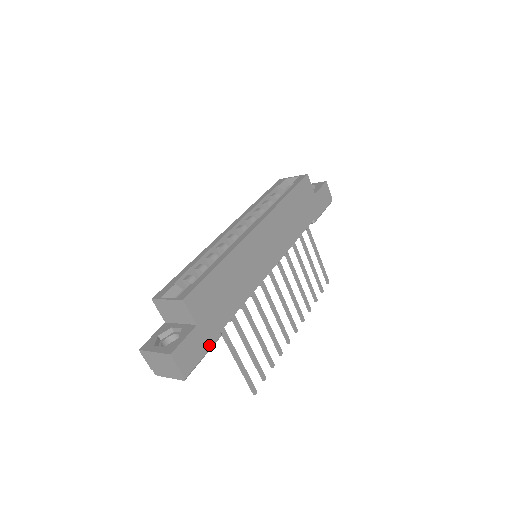
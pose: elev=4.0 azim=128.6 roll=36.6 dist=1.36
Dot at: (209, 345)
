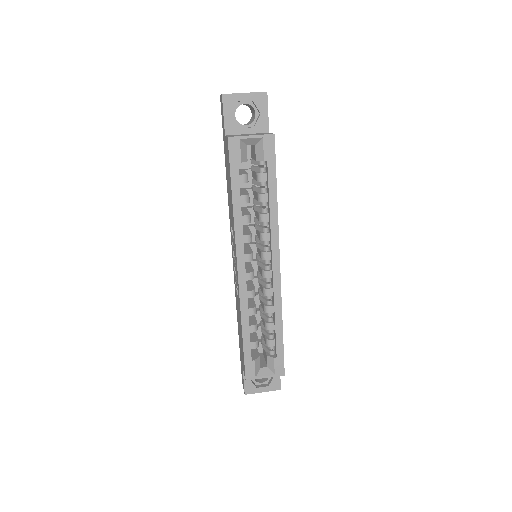
Dot at: occluded
